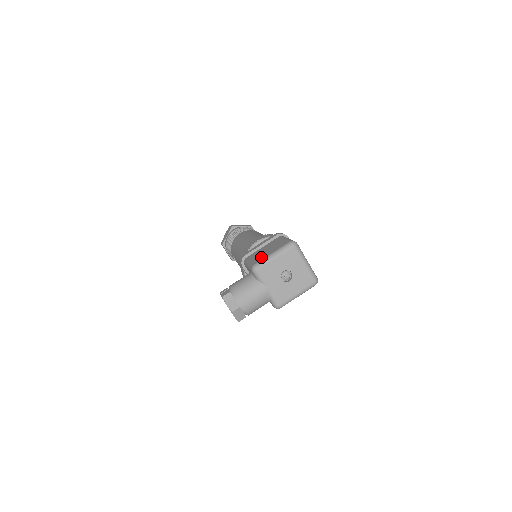
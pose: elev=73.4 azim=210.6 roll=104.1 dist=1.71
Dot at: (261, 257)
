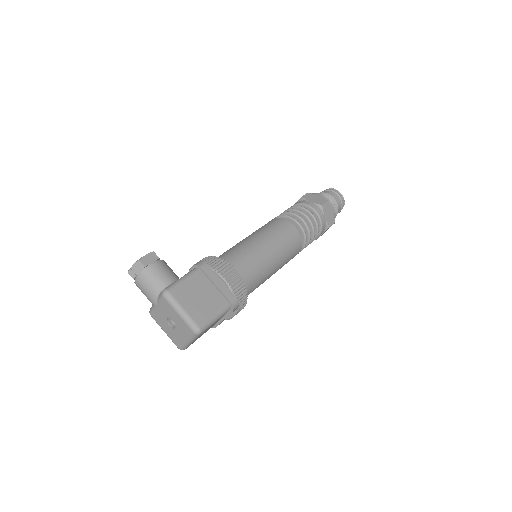
Dot at: (183, 296)
